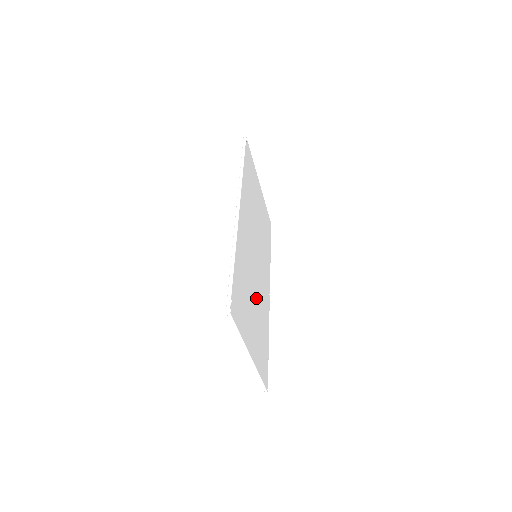
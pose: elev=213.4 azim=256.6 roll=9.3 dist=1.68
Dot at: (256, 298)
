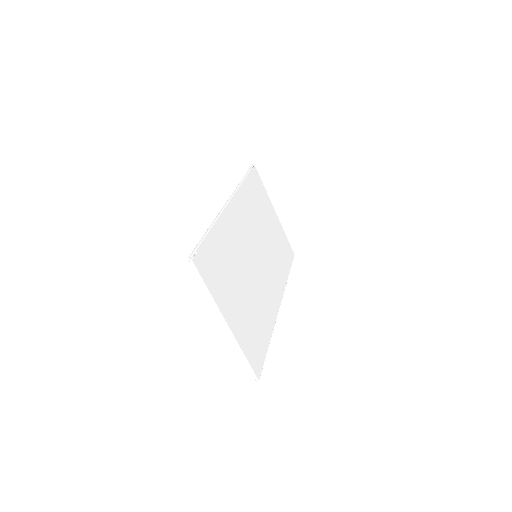
Dot at: (249, 287)
